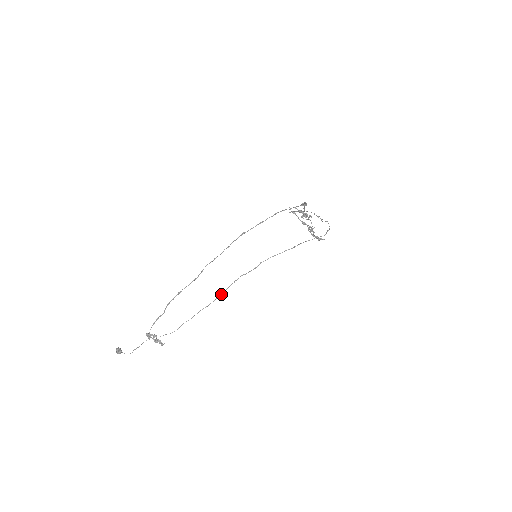
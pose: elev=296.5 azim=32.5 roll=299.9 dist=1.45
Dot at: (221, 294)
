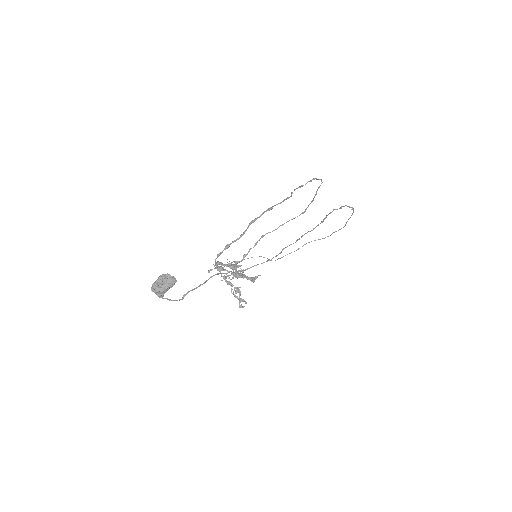
Dot at: (322, 221)
